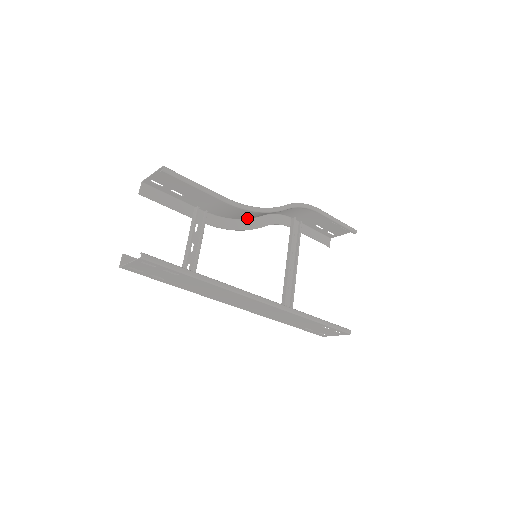
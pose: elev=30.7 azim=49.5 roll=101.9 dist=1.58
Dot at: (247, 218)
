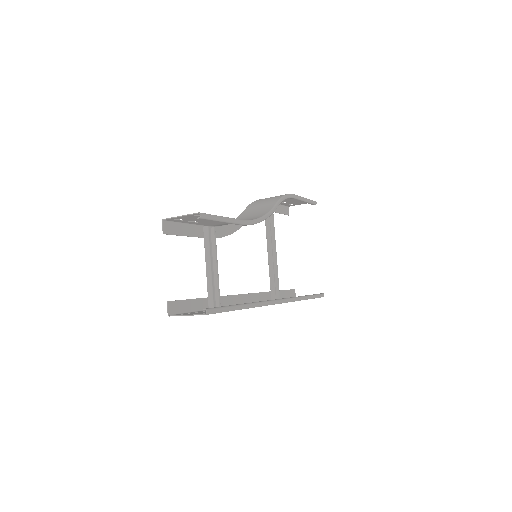
Dot at: (238, 217)
